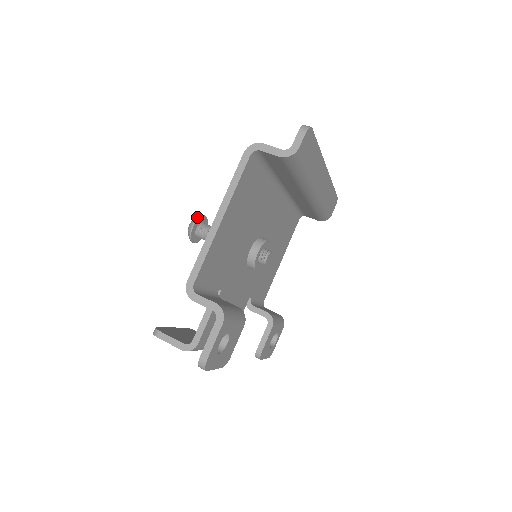
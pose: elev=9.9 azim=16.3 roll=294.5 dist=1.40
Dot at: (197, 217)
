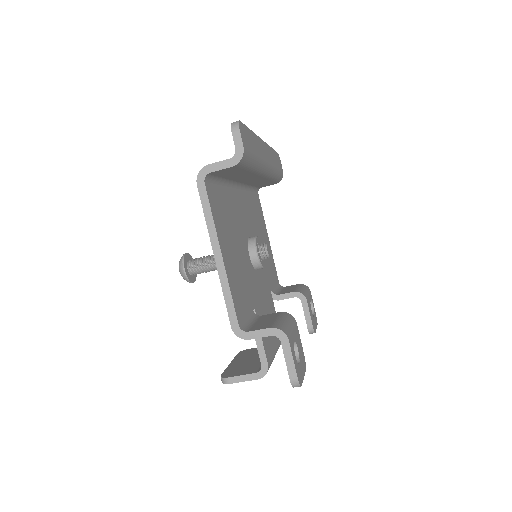
Dot at: (181, 260)
